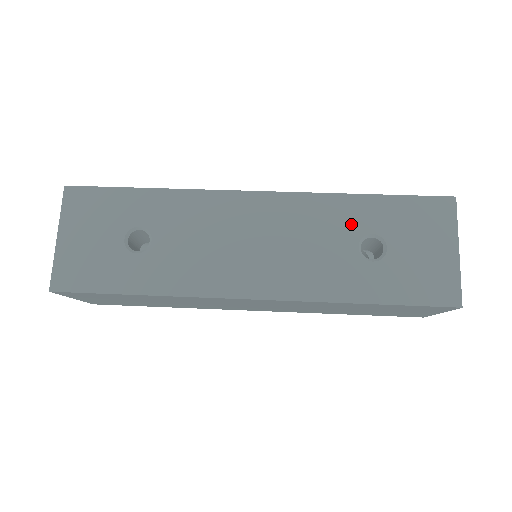
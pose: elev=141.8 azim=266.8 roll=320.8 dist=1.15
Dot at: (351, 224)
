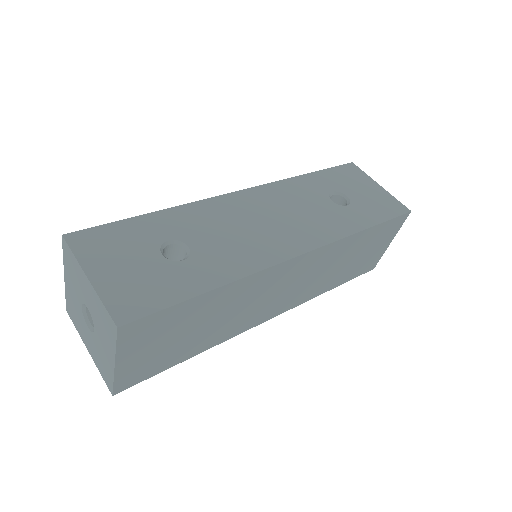
Dot at: (316, 190)
